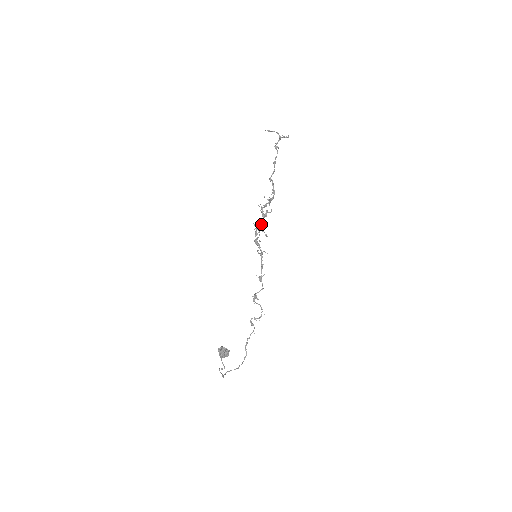
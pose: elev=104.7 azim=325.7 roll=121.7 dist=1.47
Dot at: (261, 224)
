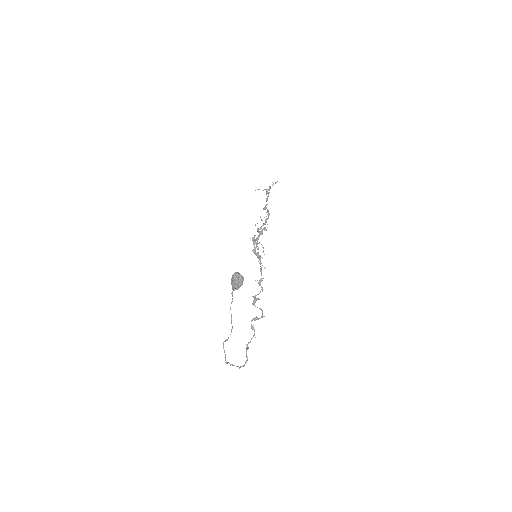
Dot at: occluded
